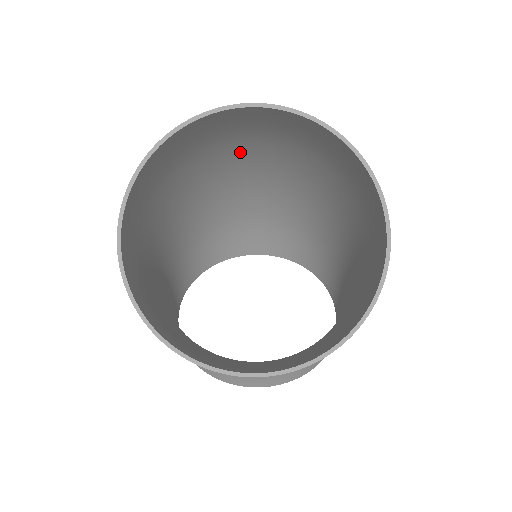
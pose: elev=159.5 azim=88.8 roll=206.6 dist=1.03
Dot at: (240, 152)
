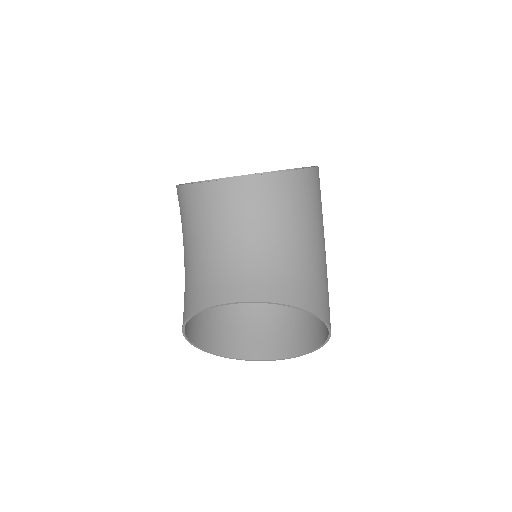
Dot at: occluded
